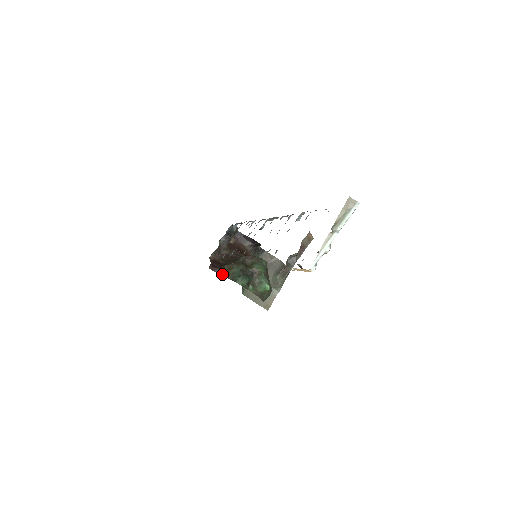
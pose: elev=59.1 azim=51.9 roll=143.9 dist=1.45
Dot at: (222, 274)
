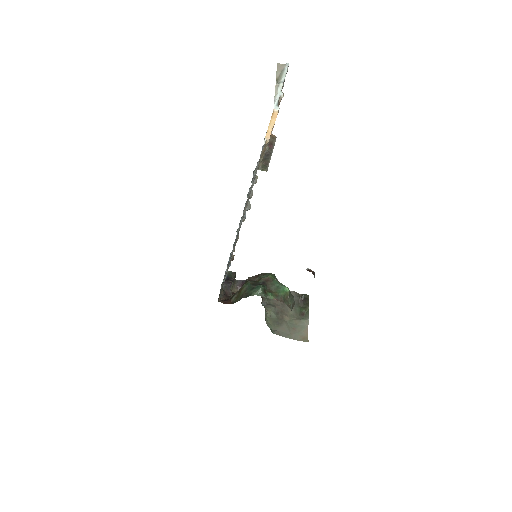
Dot at: (236, 301)
